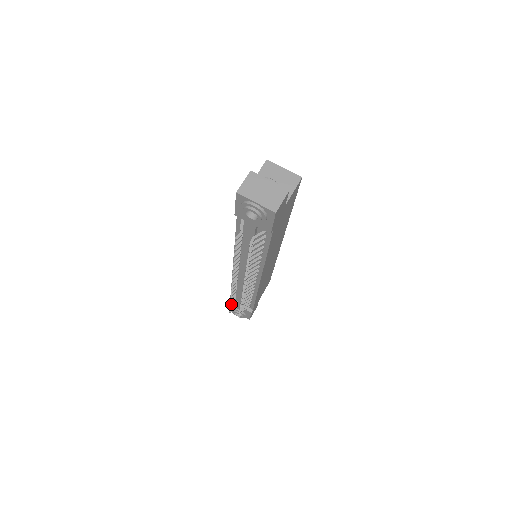
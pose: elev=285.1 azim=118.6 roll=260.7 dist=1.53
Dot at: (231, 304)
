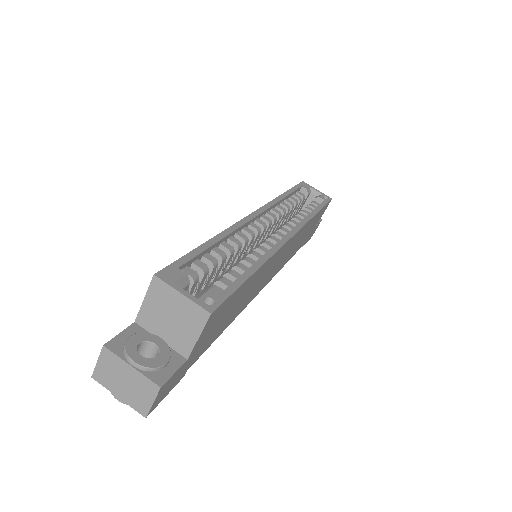
Dot at: occluded
